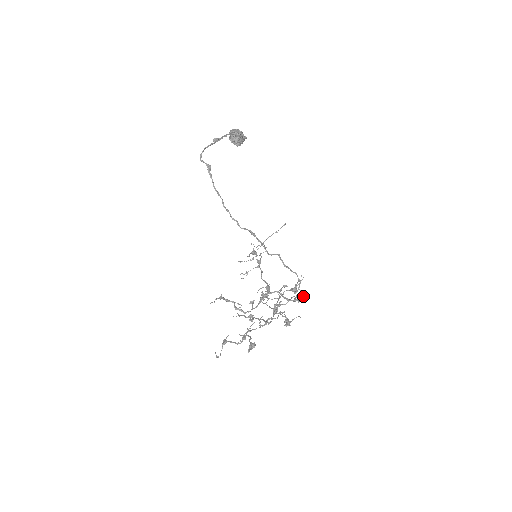
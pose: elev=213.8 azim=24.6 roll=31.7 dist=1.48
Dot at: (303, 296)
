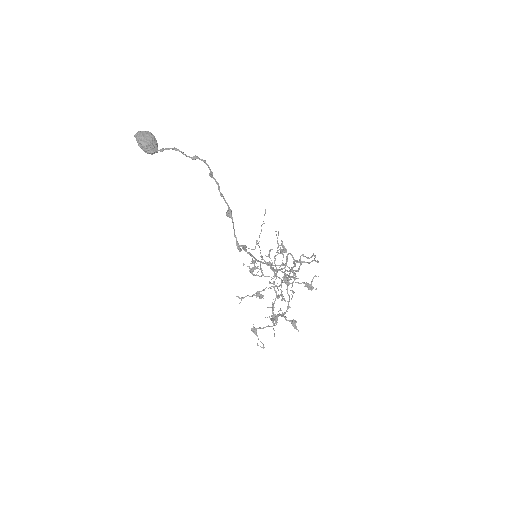
Dot at: occluded
